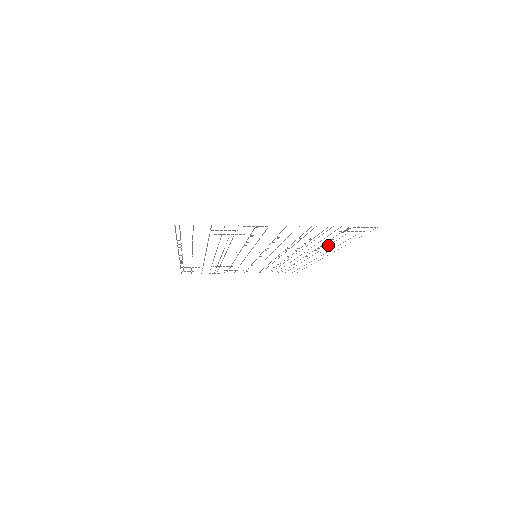
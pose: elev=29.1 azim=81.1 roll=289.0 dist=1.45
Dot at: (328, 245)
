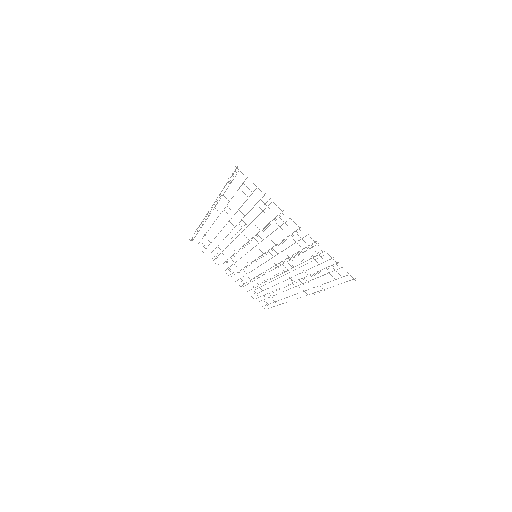
Dot at: occluded
